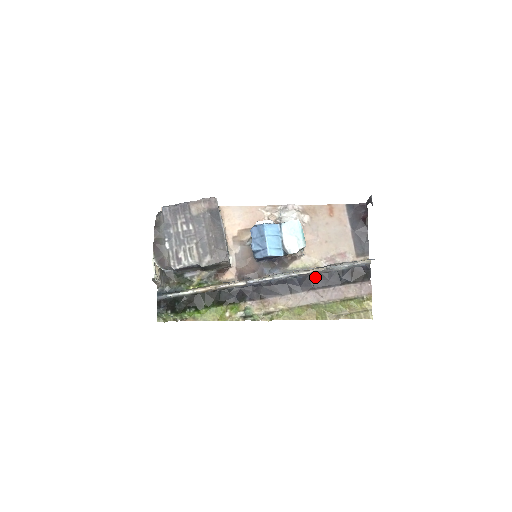
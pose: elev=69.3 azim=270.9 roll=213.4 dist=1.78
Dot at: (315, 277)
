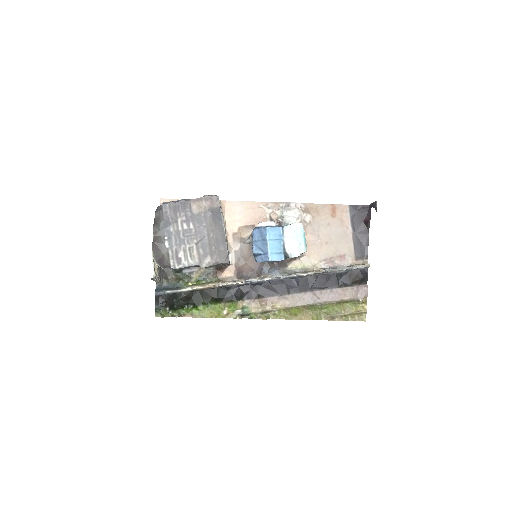
Dot at: (313, 279)
